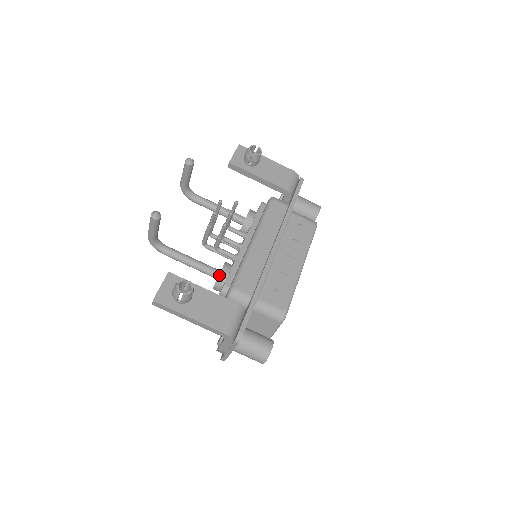
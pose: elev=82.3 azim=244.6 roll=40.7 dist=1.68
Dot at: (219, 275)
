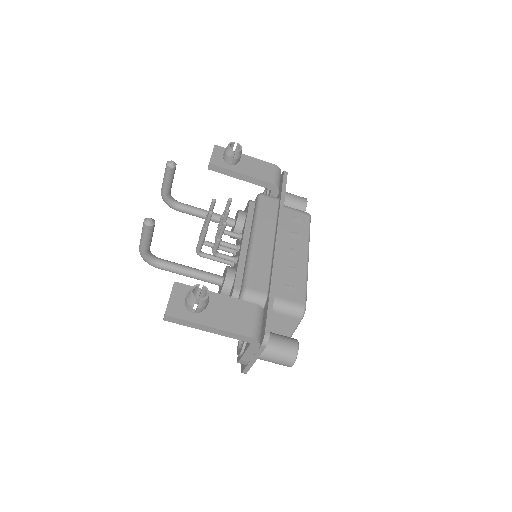
Dot at: (225, 280)
